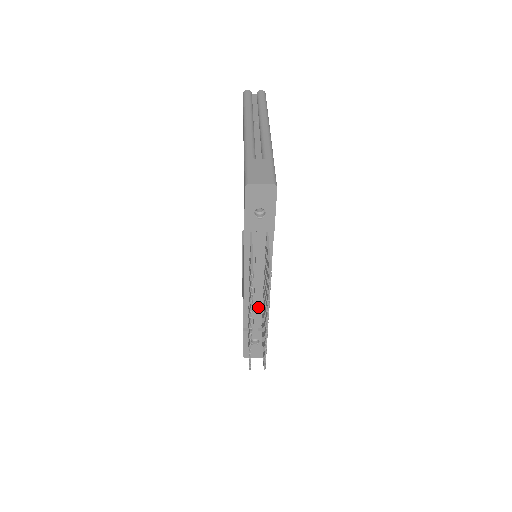
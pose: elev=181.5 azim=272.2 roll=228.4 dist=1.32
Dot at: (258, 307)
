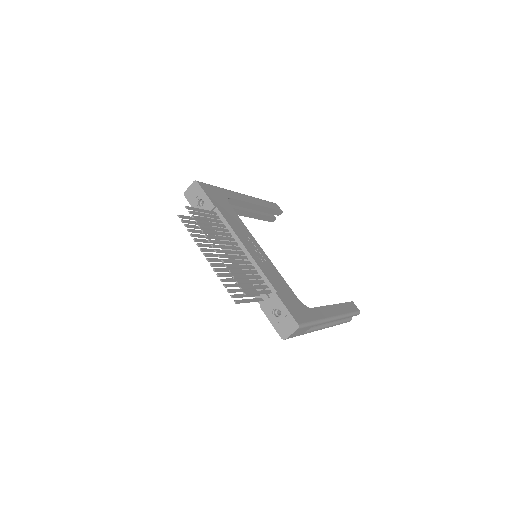
Dot at: (251, 274)
